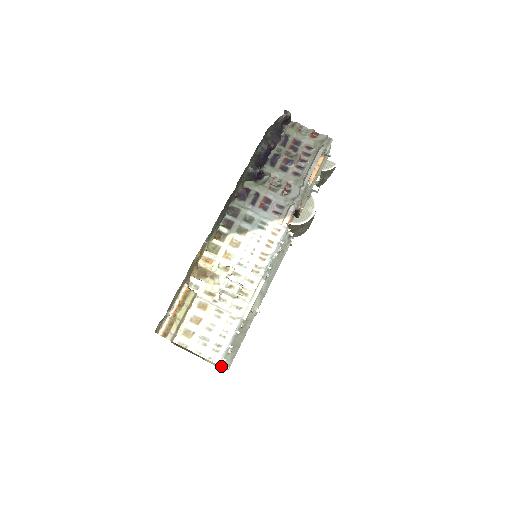
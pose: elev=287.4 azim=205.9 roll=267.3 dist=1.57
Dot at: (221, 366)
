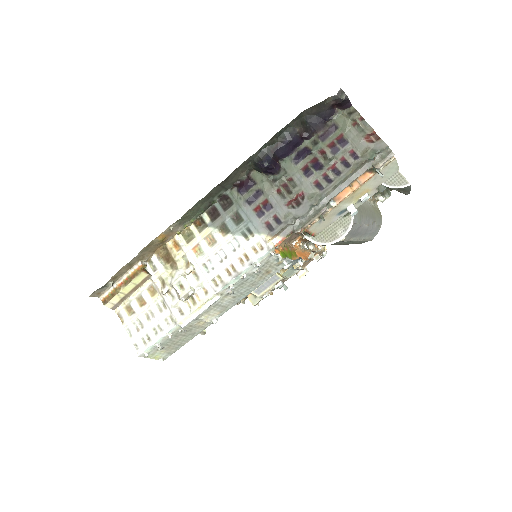
Dot at: (147, 357)
